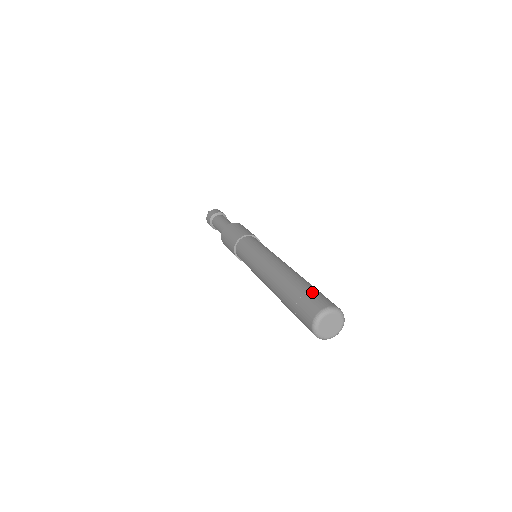
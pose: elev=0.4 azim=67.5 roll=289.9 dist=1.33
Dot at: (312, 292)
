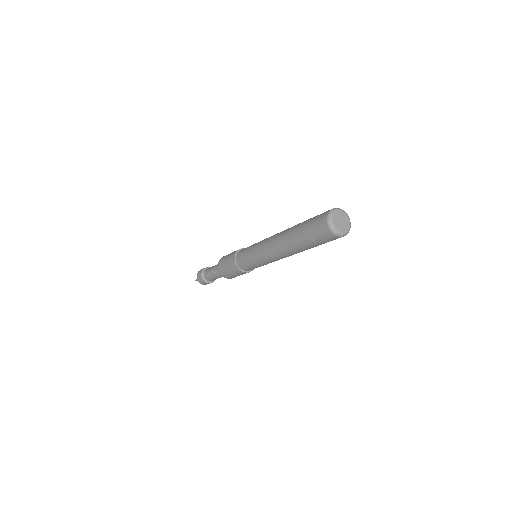
Dot at: (315, 216)
